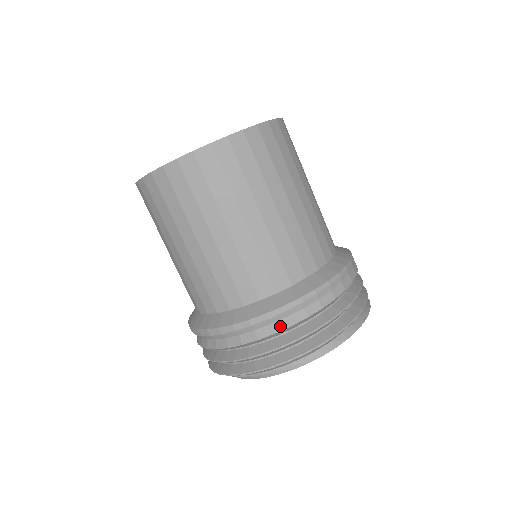
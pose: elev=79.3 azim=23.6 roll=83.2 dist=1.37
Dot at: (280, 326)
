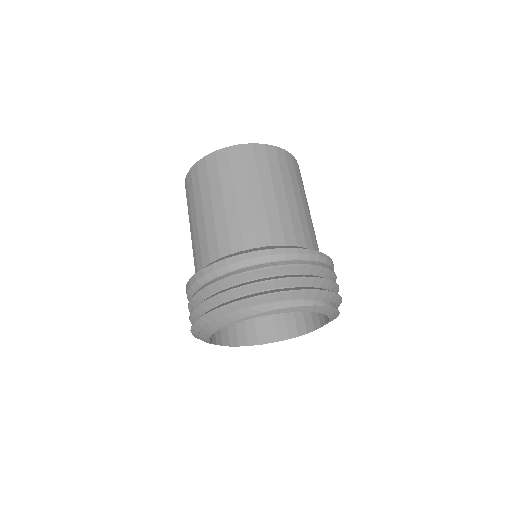
Dot at: (324, 265)
